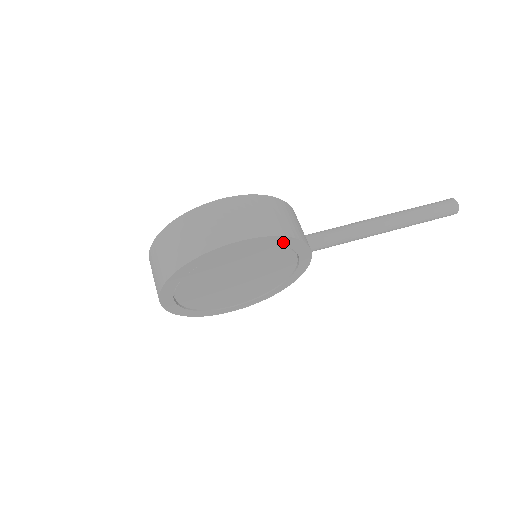
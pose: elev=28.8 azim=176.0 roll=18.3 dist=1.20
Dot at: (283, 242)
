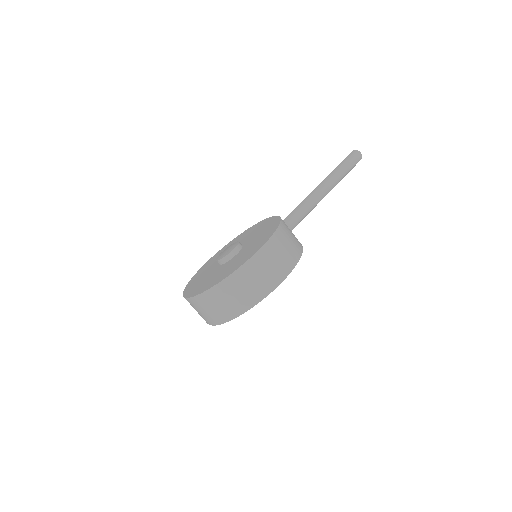
Dot at: occluded
